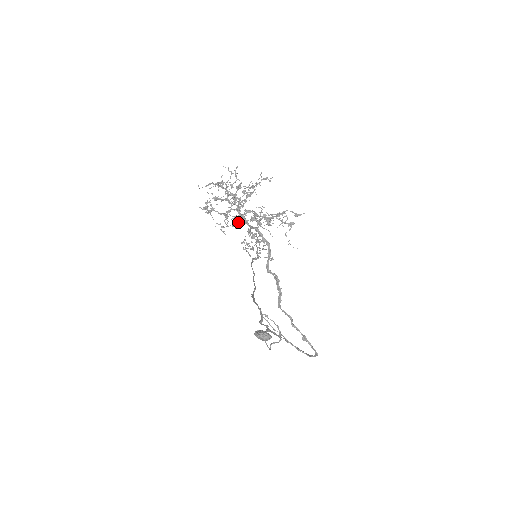
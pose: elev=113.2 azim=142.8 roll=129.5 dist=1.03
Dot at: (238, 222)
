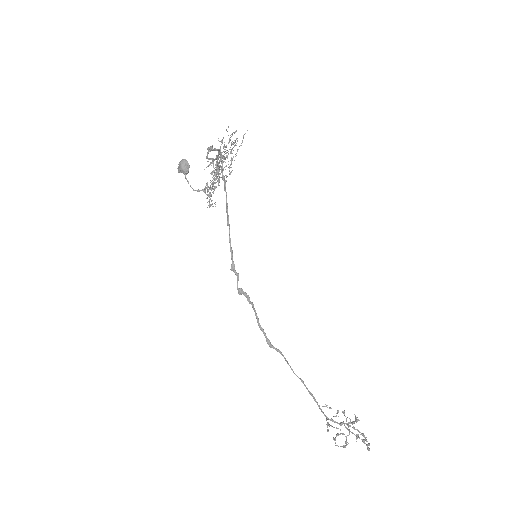
Dot at: (214, 171)
